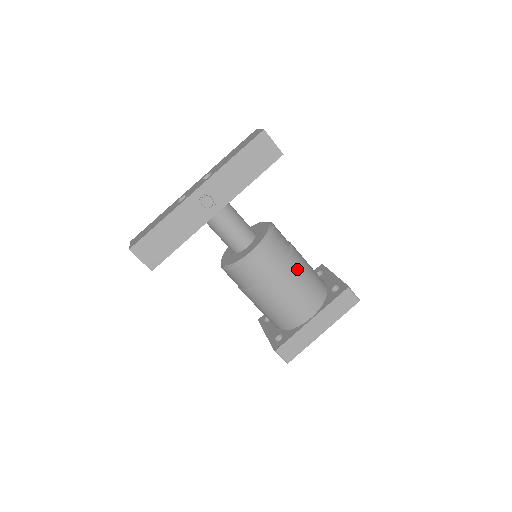
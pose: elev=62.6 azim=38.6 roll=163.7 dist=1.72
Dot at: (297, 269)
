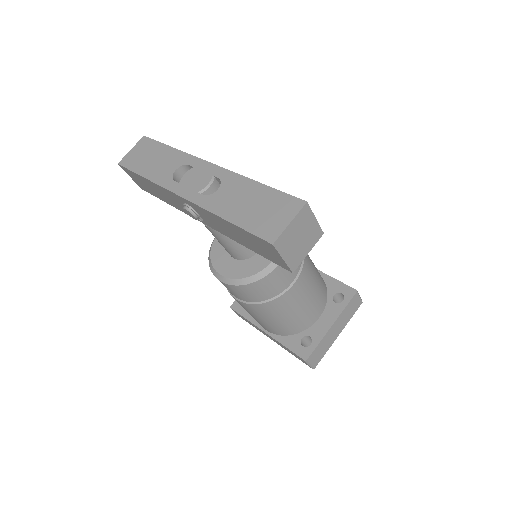
Dot at: (268, 312)
